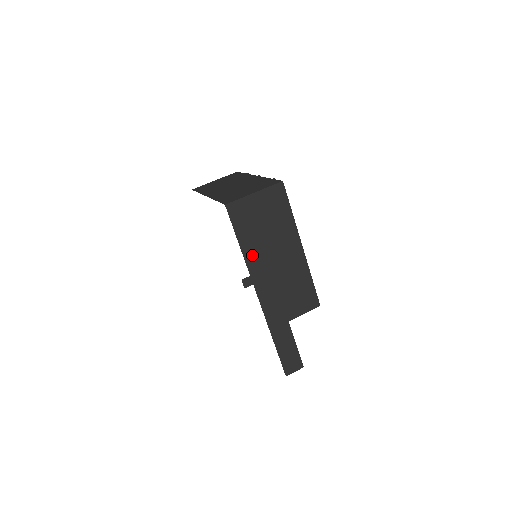
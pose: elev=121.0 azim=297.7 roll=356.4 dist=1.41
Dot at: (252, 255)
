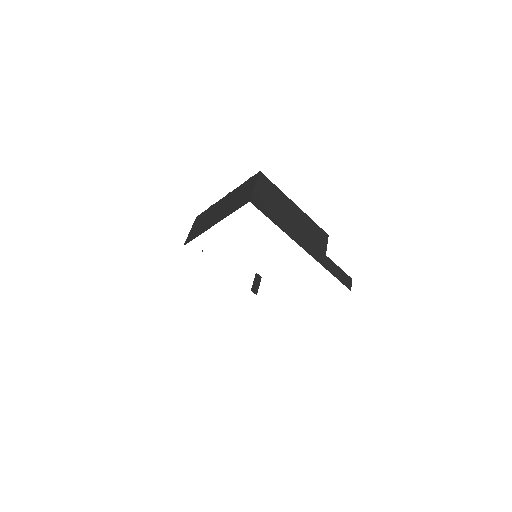
Dot at: (282, 225)
